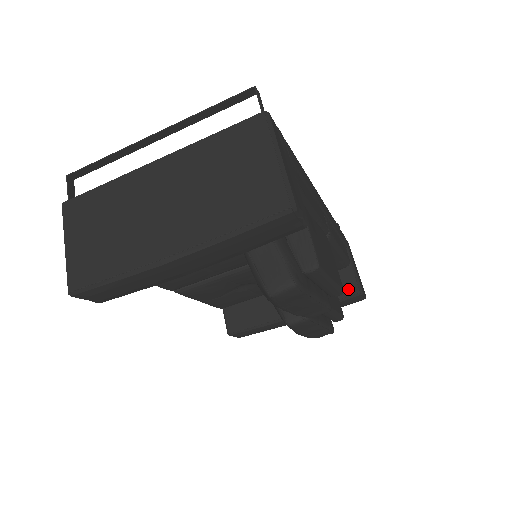
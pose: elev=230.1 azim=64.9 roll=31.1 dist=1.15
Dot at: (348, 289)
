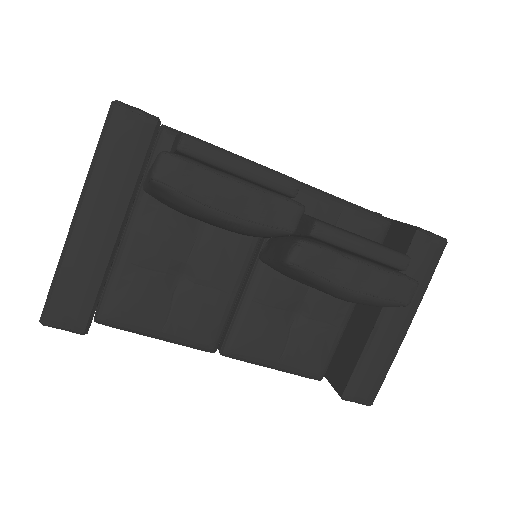
Dot at: (406, 240)
